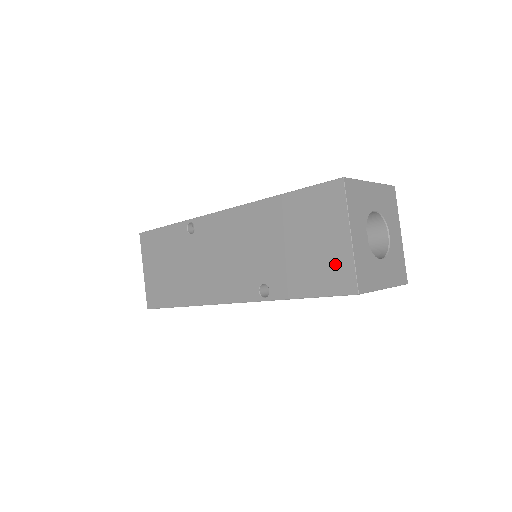
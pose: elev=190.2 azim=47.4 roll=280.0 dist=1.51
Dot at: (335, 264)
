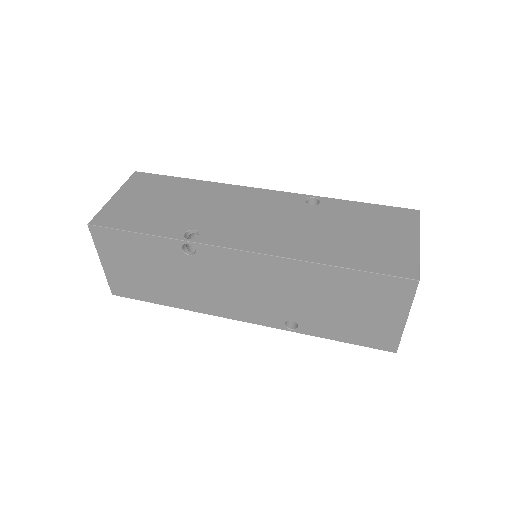
Dot at: (381, 332)
